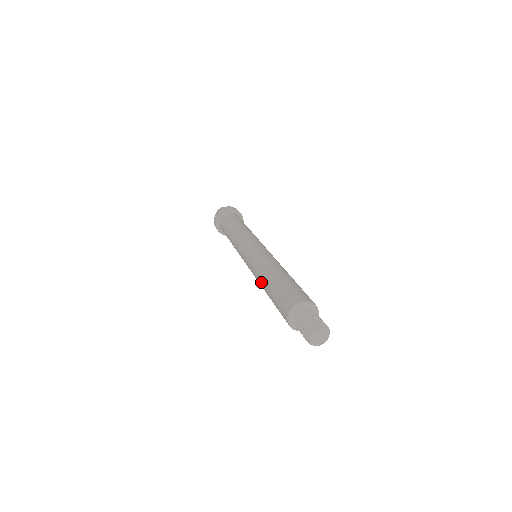
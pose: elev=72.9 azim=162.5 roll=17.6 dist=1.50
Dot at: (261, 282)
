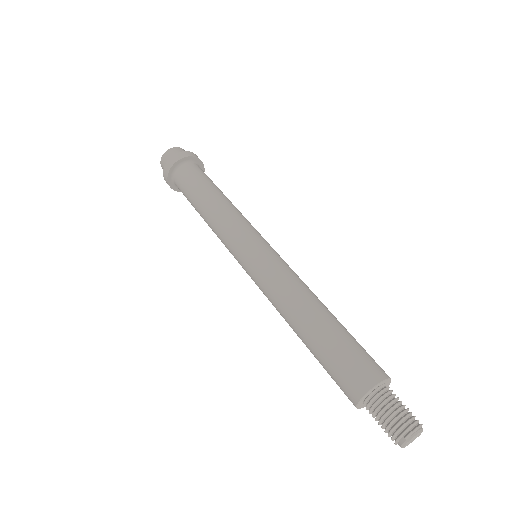
Dot at: (290, 317)
